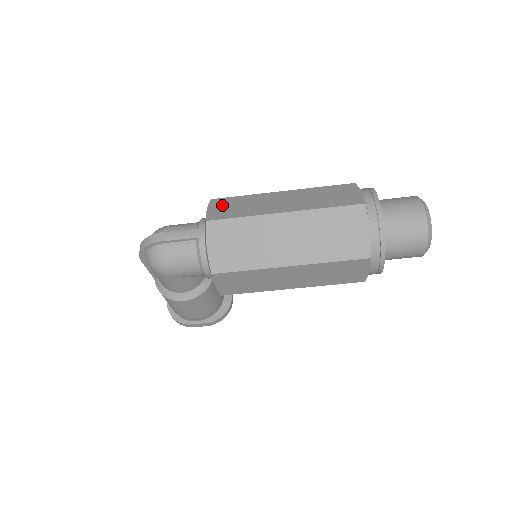
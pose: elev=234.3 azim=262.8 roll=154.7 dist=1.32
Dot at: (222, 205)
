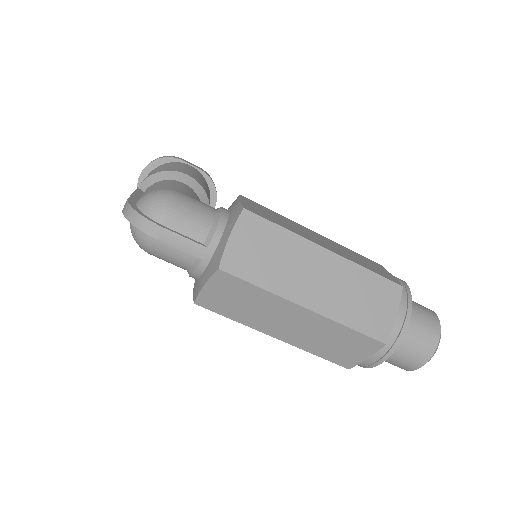
Dot at: (250, 238)
